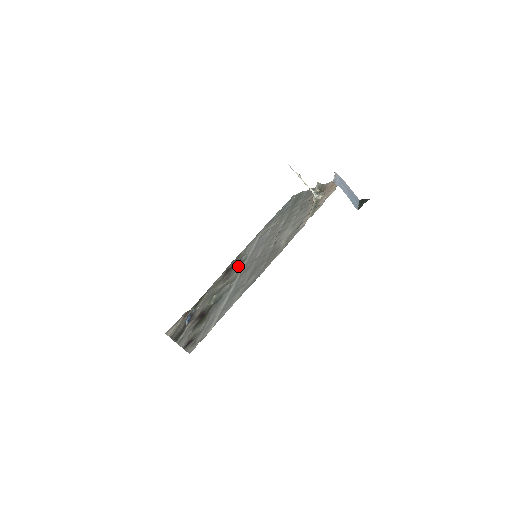
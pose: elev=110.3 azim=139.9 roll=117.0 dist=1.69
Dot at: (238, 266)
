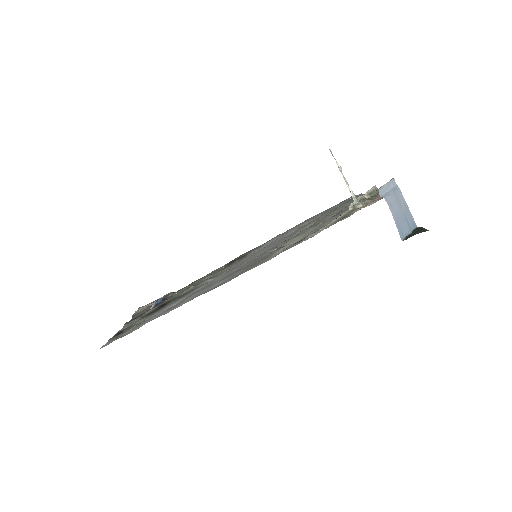
Dot at: (238, 261)
